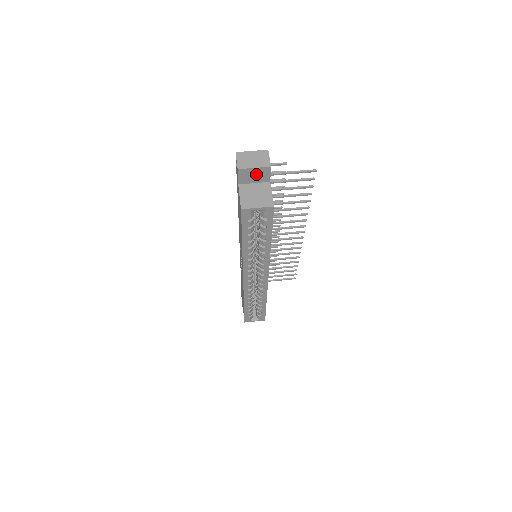
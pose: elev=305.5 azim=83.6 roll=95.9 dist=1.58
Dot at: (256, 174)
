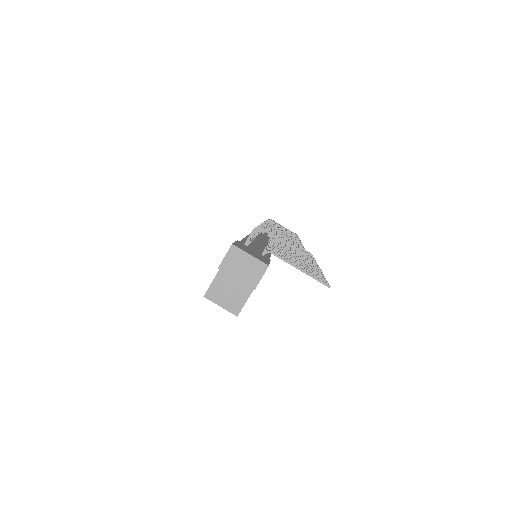
Dot at: occluded
